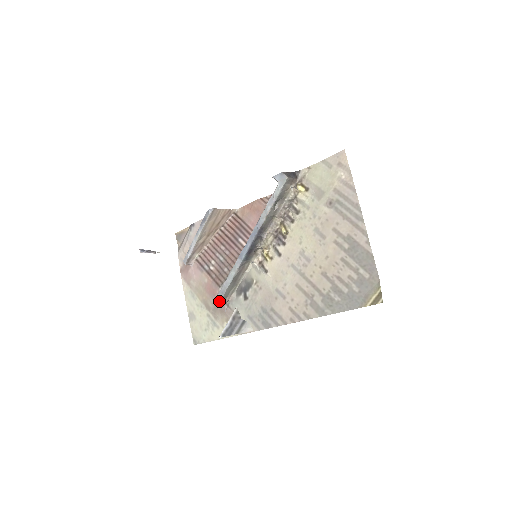
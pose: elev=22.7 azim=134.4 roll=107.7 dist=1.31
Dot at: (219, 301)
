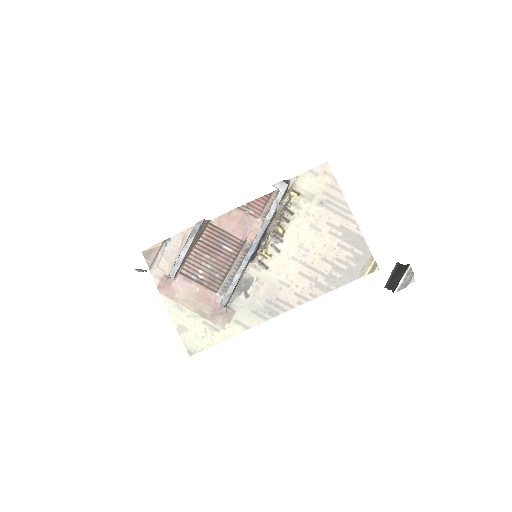
Dot at: (225, 304)
